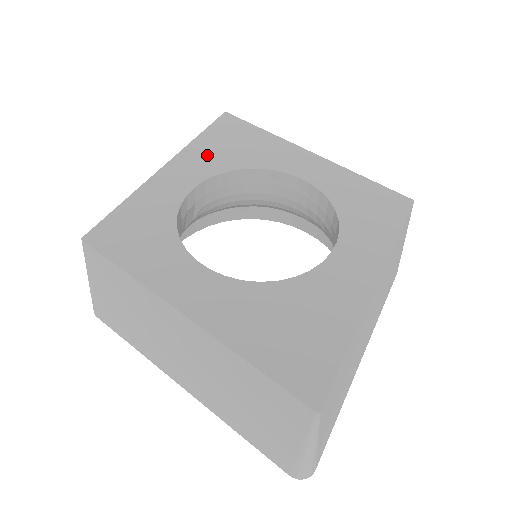
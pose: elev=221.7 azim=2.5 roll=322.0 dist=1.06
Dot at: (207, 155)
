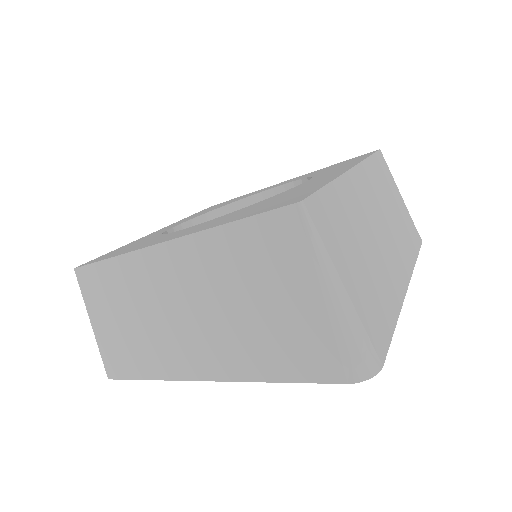
Dot at: occluded
